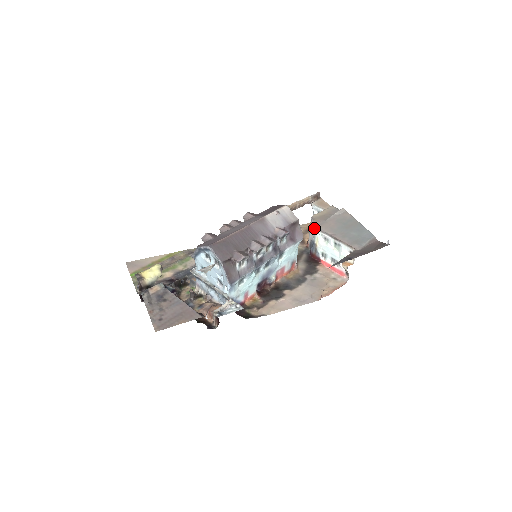
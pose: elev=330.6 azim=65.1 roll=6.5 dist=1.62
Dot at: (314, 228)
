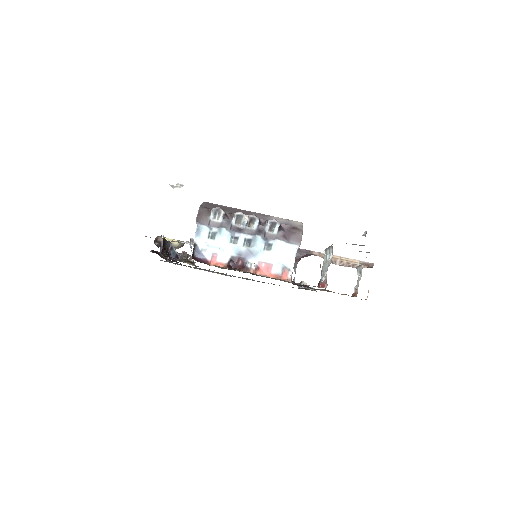
Dot at: occluded
